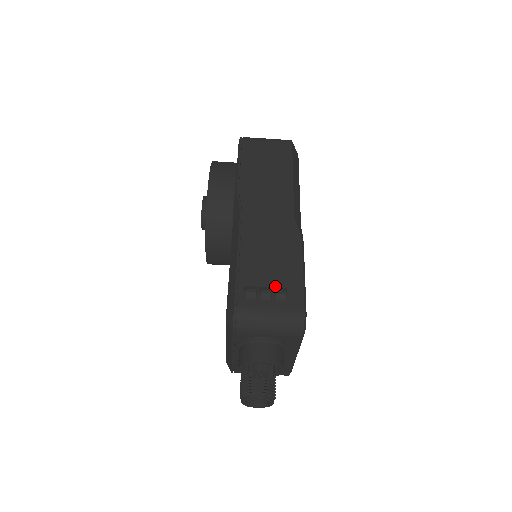
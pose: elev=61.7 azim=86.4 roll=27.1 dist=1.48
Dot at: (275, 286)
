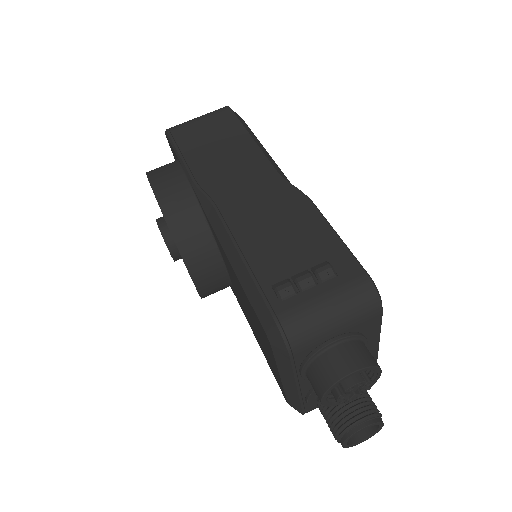
Dot at: (310, 265)
